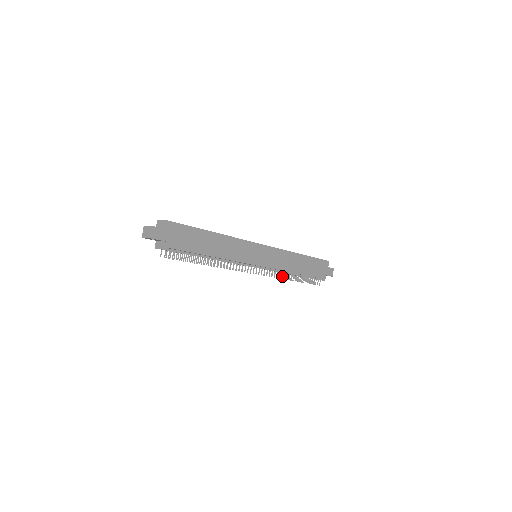
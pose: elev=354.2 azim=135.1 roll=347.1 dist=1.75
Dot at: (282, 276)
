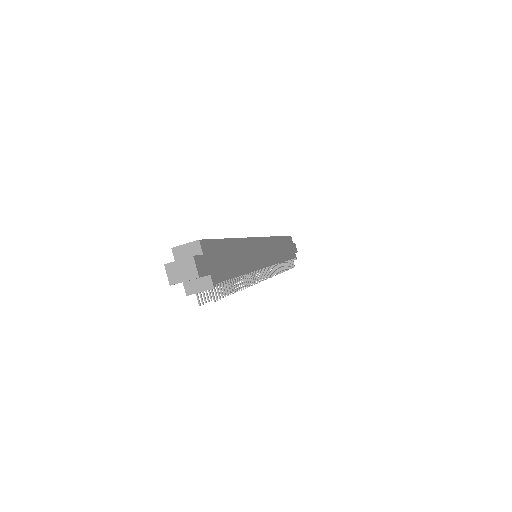
Dot at: (278, 270)
